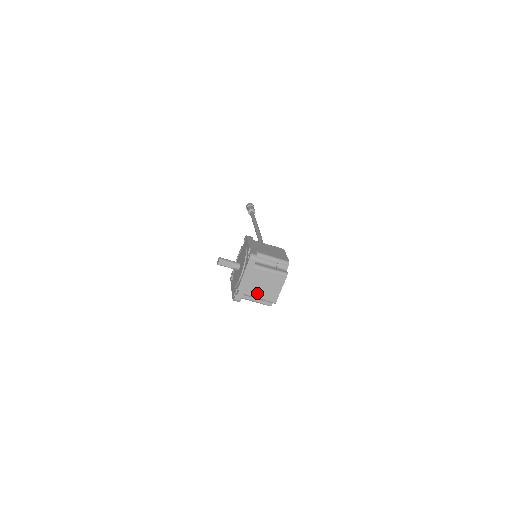
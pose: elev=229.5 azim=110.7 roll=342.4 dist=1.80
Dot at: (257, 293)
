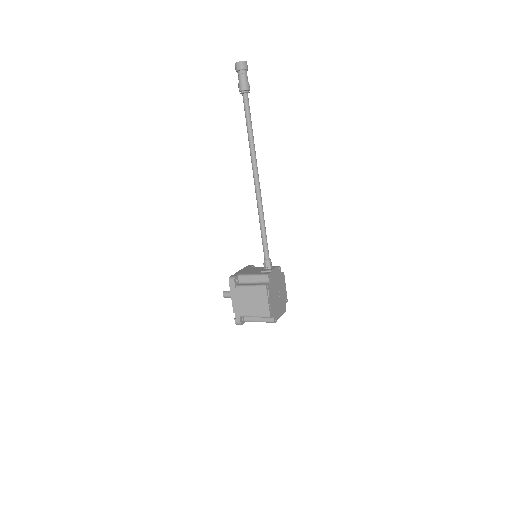
Dot at: occluded
